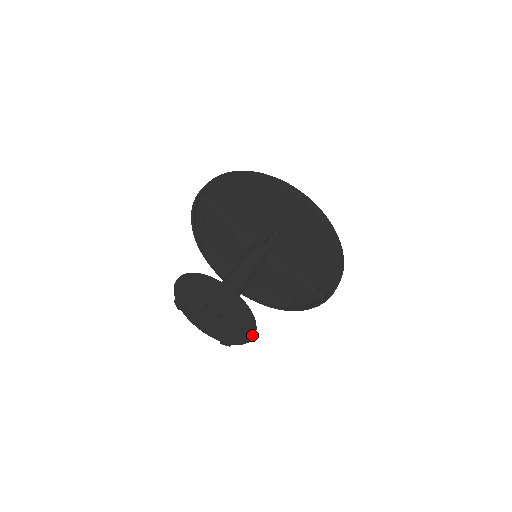
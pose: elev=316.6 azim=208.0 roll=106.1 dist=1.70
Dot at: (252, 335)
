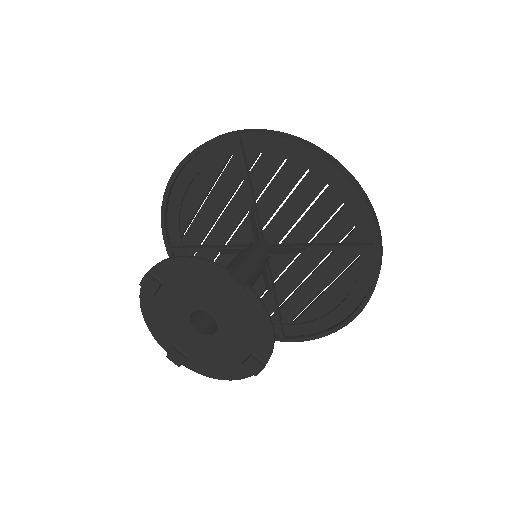
Dot at: (263, 312)
